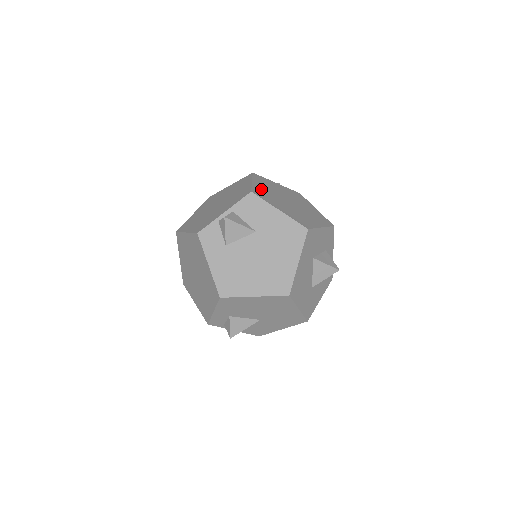
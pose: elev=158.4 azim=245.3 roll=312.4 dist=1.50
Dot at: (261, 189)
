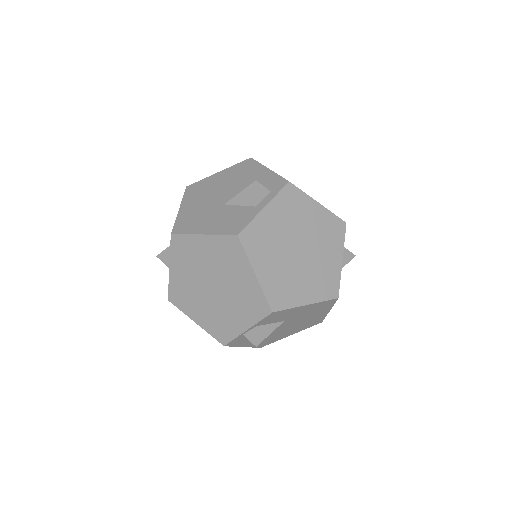
Dot at: (271, 279)
